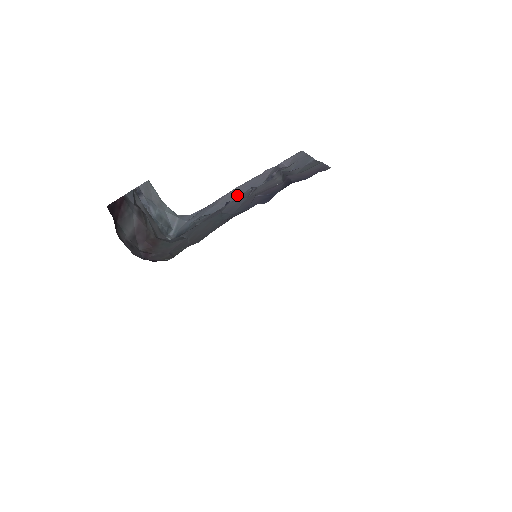
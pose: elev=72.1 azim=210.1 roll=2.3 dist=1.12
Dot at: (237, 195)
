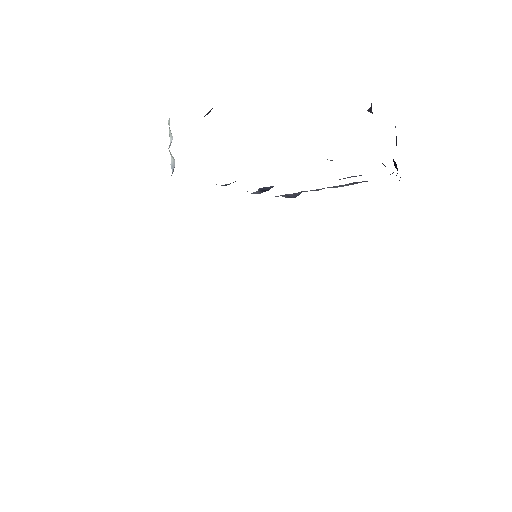
Dot at: occluded
